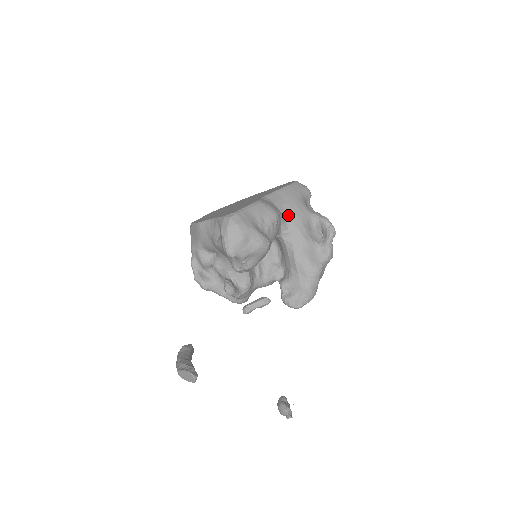
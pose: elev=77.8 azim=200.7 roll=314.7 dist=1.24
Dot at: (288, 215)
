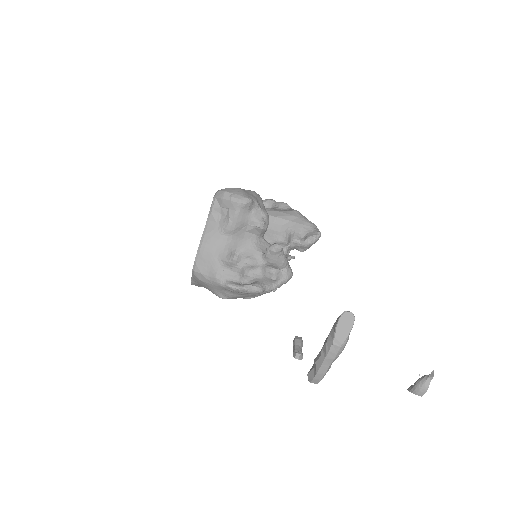
Dot at: occluded
